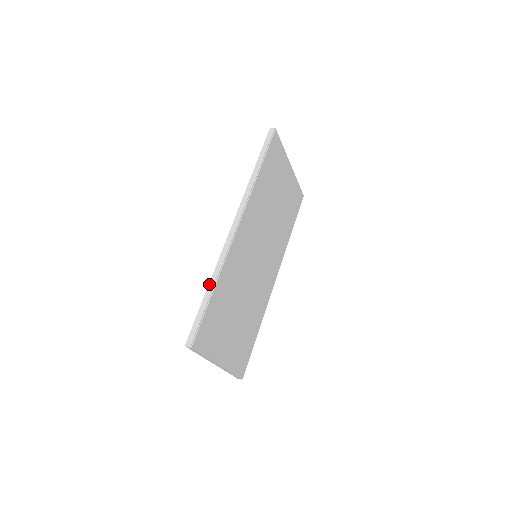
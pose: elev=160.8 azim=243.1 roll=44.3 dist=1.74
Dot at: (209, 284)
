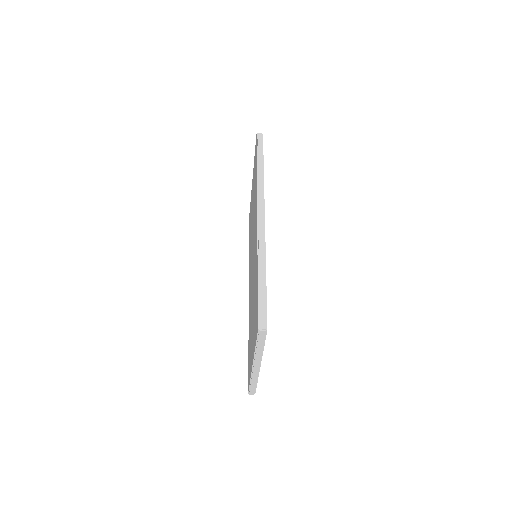
Dot at: (259, 266)
